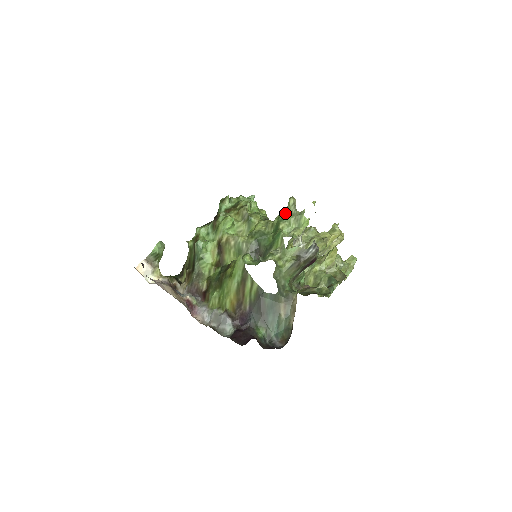
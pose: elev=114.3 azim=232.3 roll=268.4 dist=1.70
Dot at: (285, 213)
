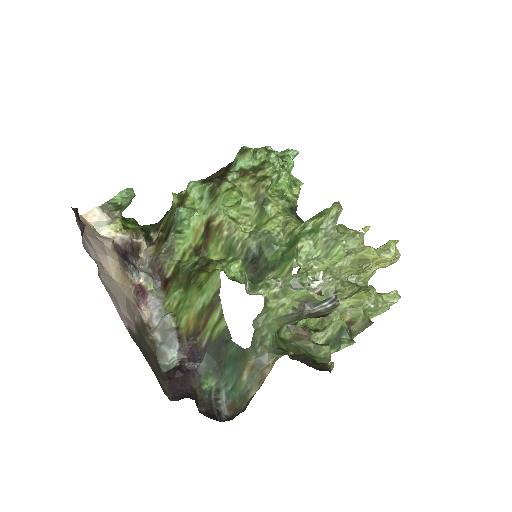
Dot at: (316, 225)
